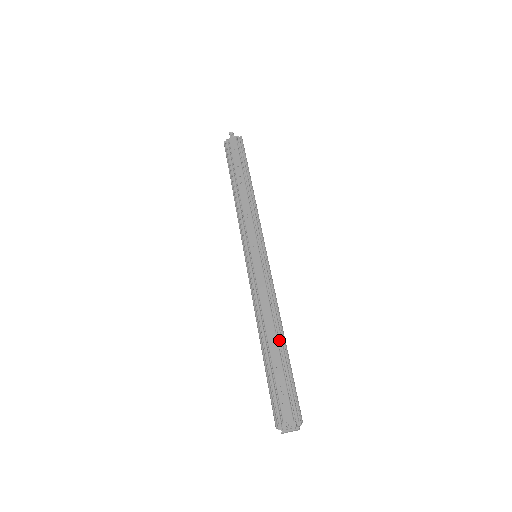
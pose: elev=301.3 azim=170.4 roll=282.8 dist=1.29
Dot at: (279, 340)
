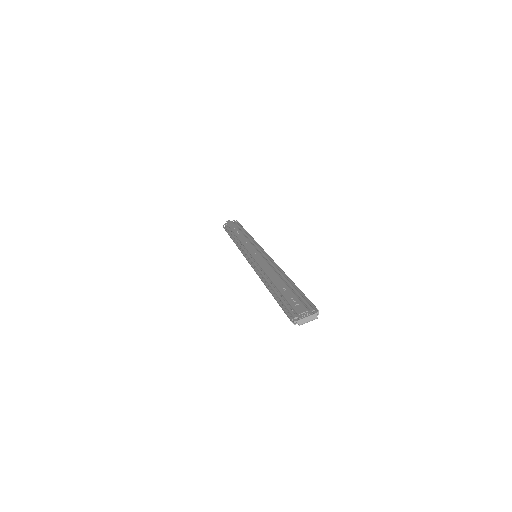
Dot at: (285, 279)
